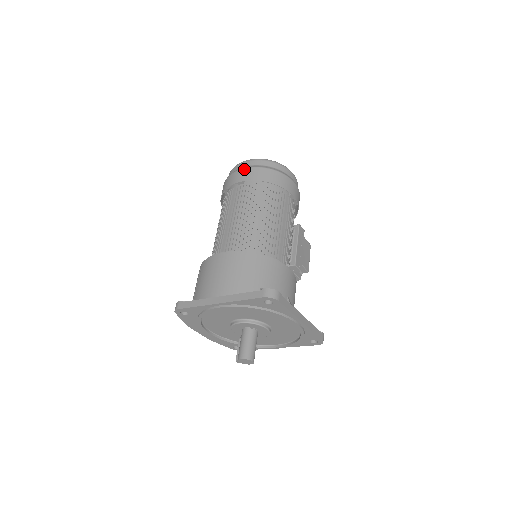
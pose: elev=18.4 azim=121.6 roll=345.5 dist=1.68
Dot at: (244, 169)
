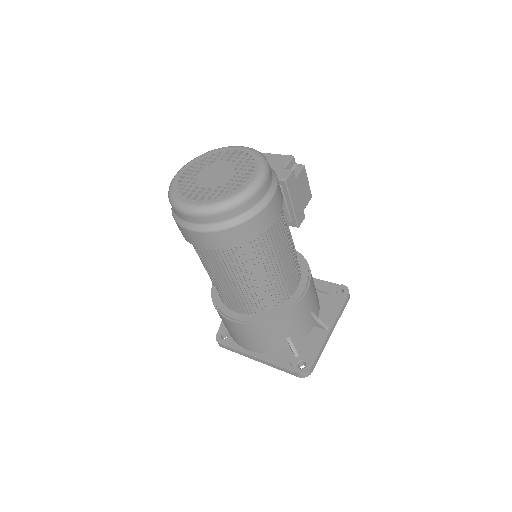
Dot at: (197, 234)
